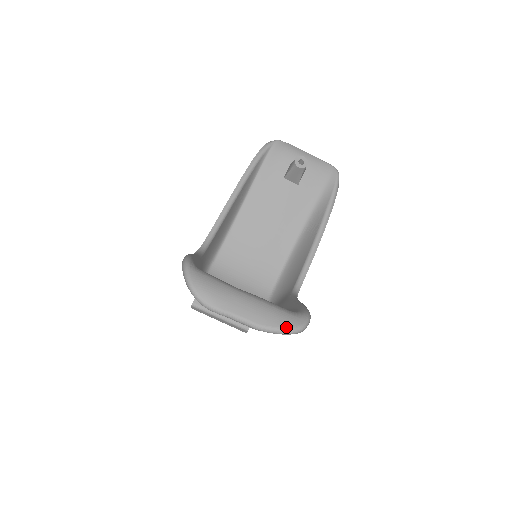
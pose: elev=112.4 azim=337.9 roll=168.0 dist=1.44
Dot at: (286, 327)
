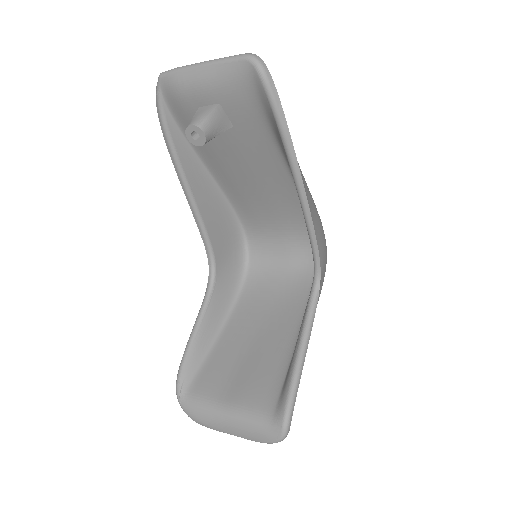
Dot at: (268, 442)
